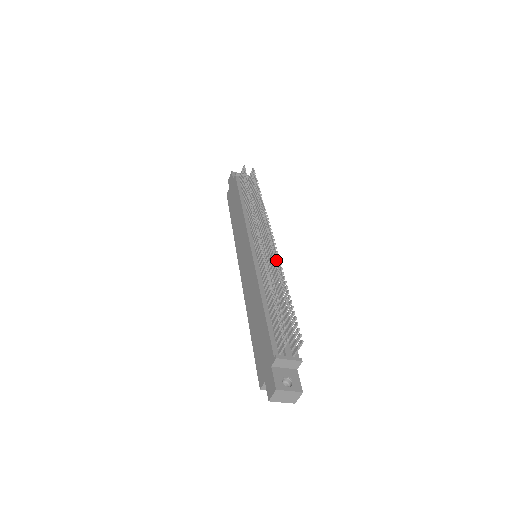
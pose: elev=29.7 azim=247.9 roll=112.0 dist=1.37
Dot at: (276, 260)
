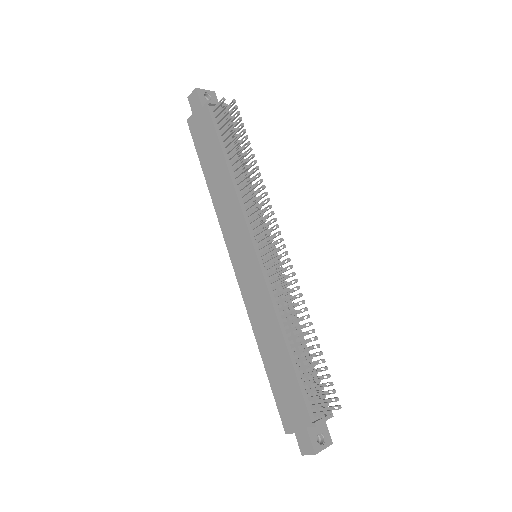
Dot at: occluded
